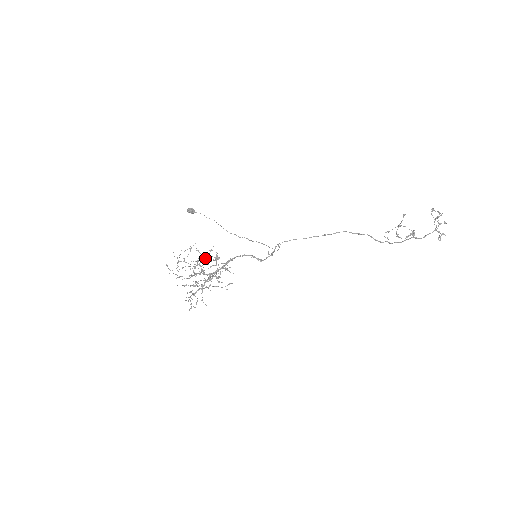
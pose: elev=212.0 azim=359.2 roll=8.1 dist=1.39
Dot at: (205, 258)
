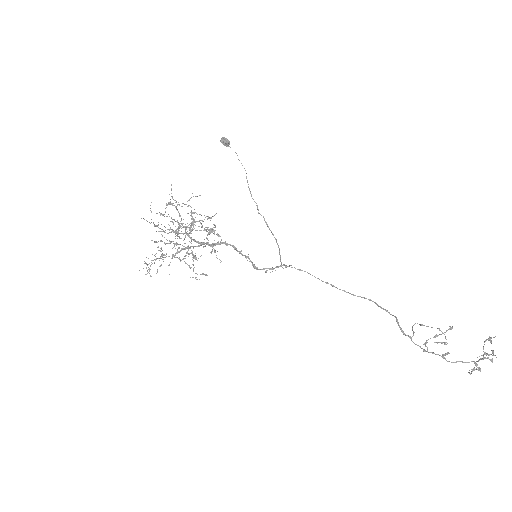
Dot at: (194, 228)
